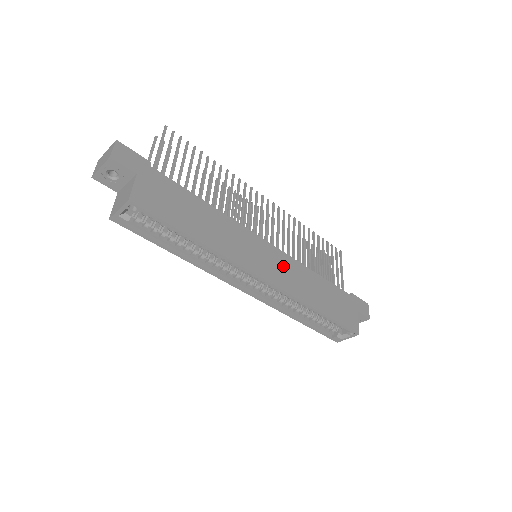
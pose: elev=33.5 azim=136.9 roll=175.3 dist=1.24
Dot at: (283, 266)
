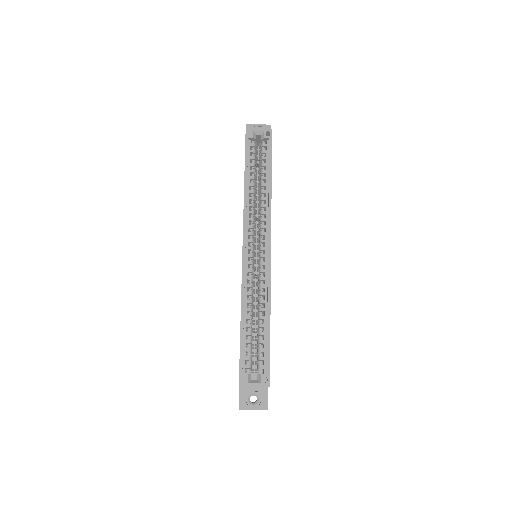
Dot at: occluded
